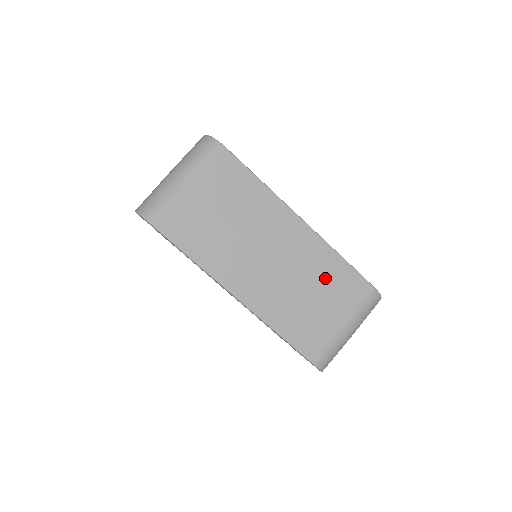
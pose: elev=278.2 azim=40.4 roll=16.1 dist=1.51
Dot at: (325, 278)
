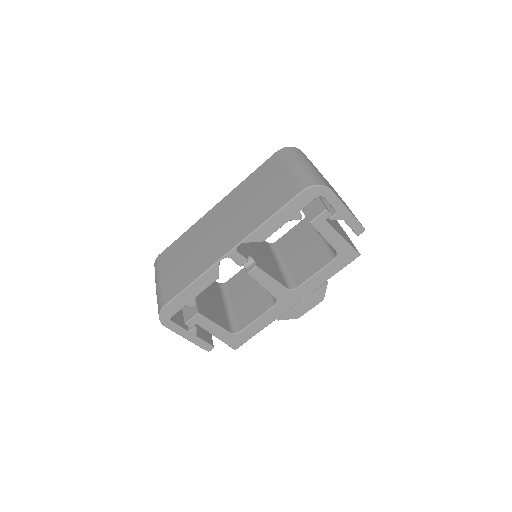
Dot at: (252, 187)
